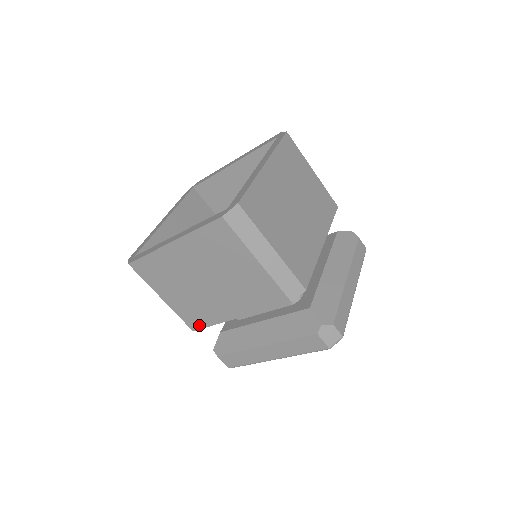
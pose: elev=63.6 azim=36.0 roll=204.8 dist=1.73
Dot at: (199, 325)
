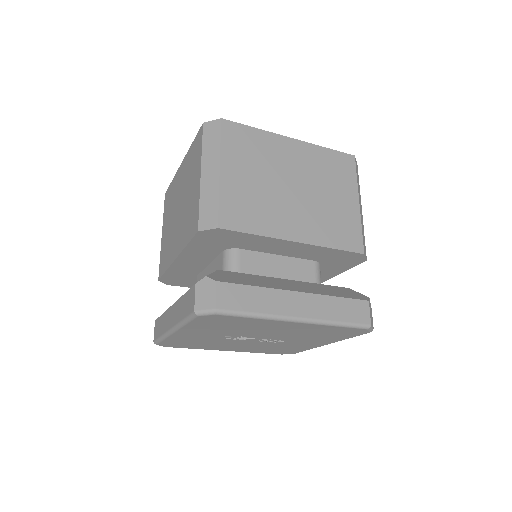
Dot at: (237, 225)
